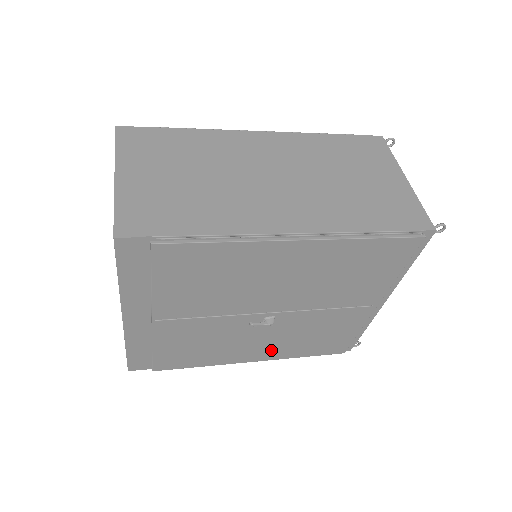
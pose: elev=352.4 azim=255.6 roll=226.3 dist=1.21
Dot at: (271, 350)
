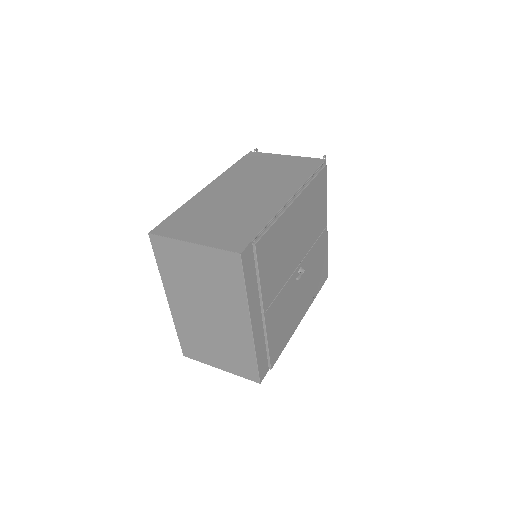
Dot at: (306, 300)
